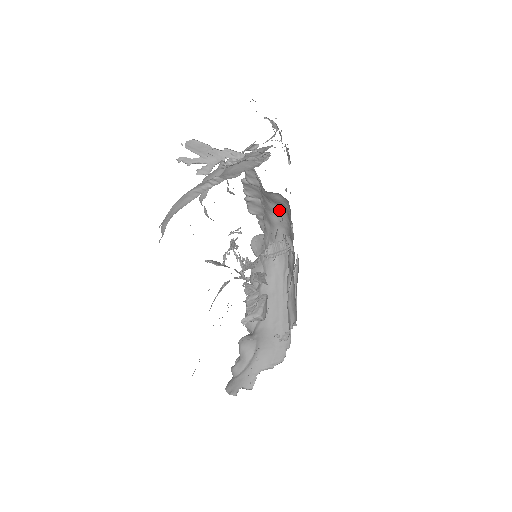
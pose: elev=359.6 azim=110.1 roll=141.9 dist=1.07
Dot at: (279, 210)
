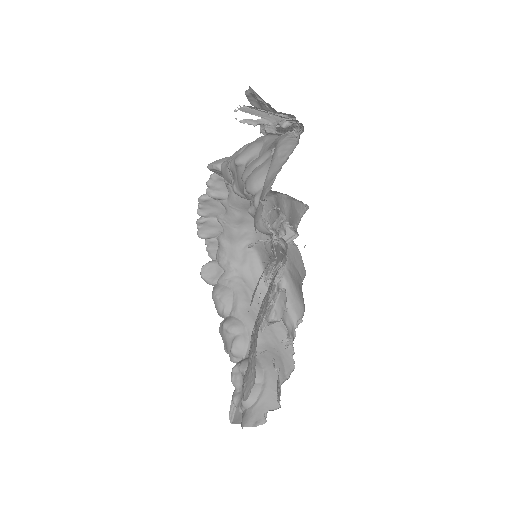
Dot at: (246, 219)
